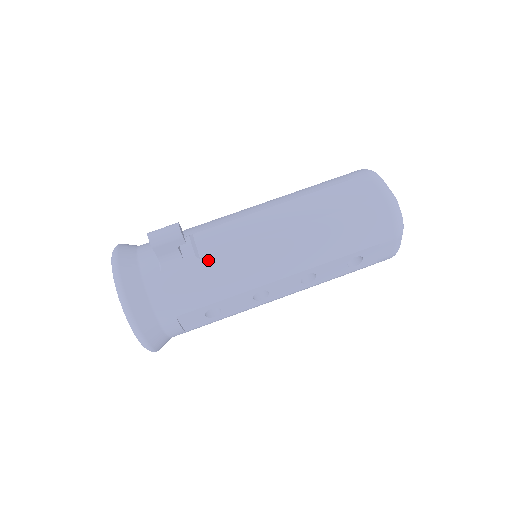
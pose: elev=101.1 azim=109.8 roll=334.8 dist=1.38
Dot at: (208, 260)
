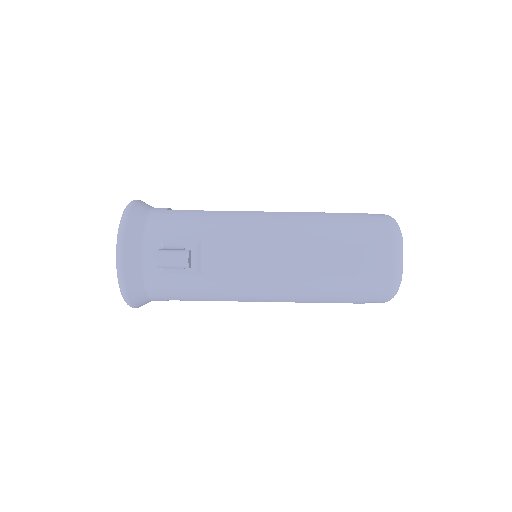
Dot at: (208, 277)
